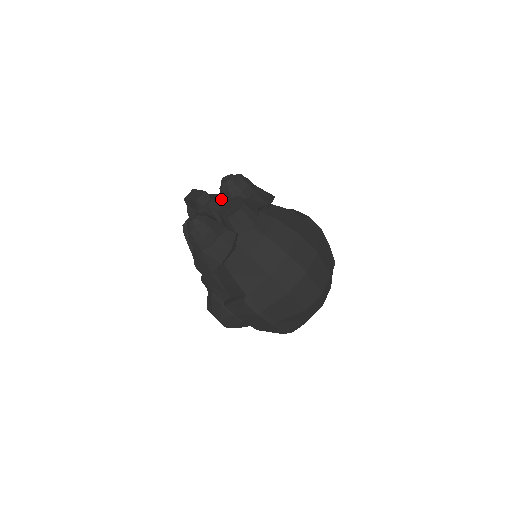
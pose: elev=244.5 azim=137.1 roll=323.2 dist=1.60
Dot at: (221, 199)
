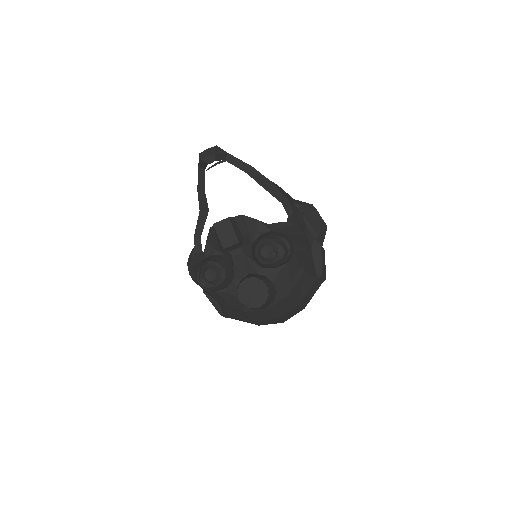
Dot at: (252, 239)
